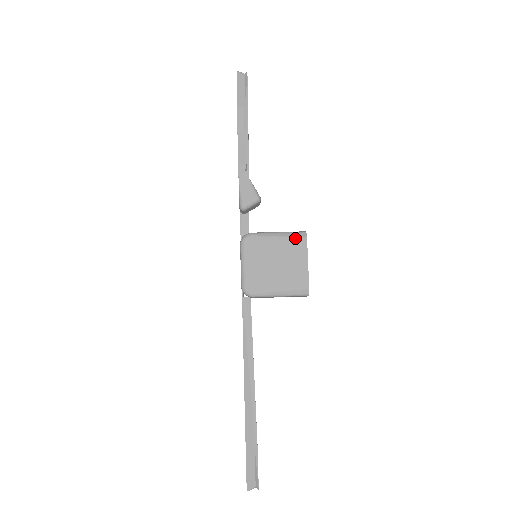
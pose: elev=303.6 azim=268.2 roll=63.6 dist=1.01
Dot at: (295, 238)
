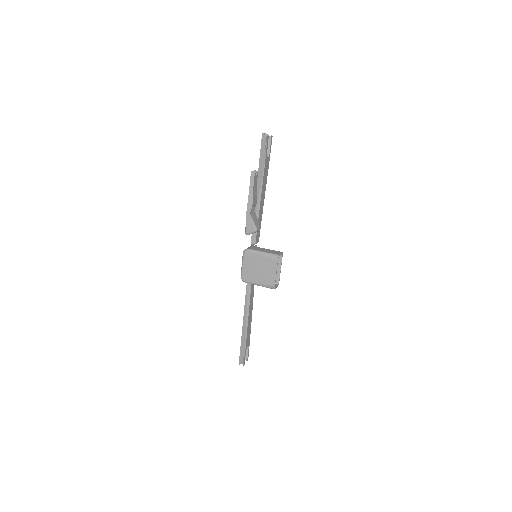
Dot at: (271, 258)
